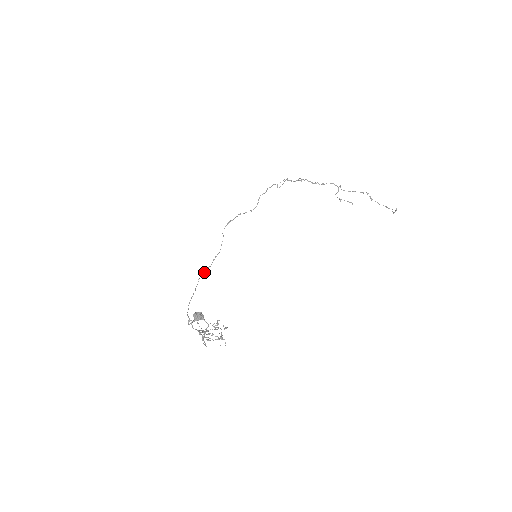
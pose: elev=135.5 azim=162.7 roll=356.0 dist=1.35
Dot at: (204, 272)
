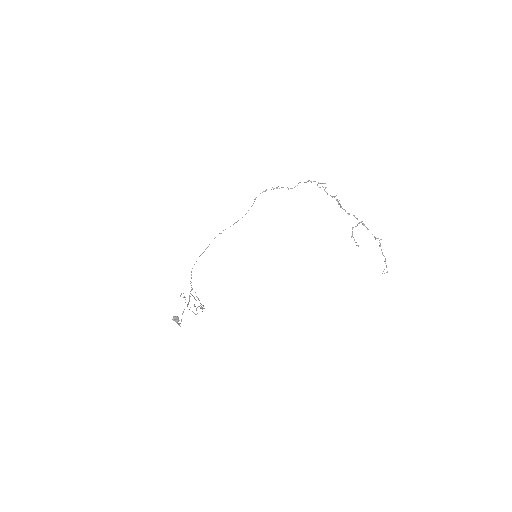
Dot at: (223, 230)
